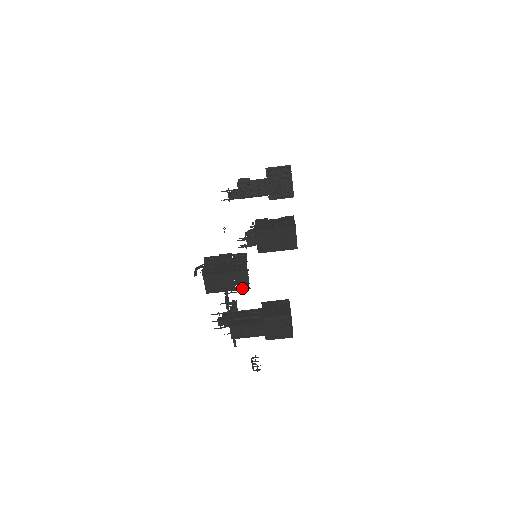
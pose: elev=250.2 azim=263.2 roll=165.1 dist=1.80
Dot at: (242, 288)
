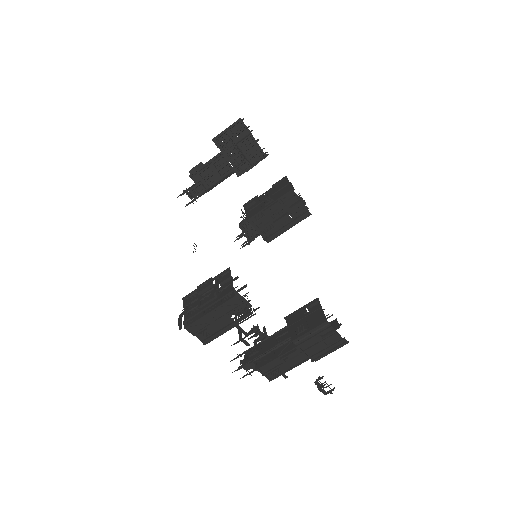
Dot at: (244, 318)
